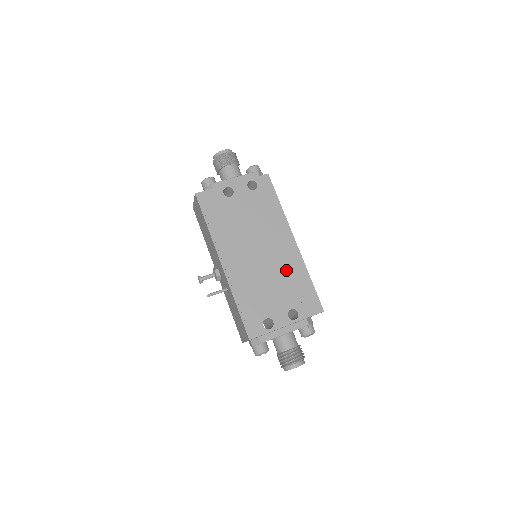
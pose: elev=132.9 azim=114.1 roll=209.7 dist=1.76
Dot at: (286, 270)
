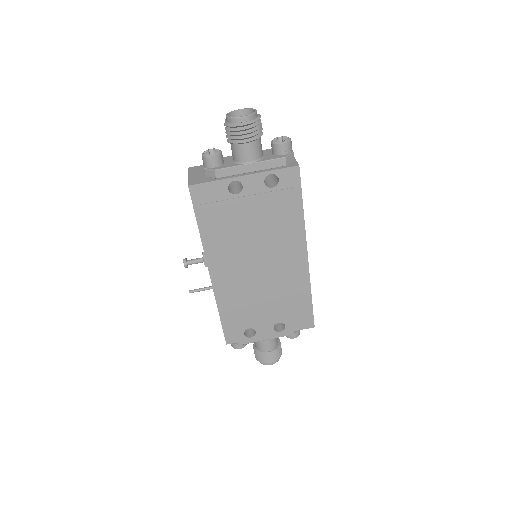
Dot at: (285, 286)
